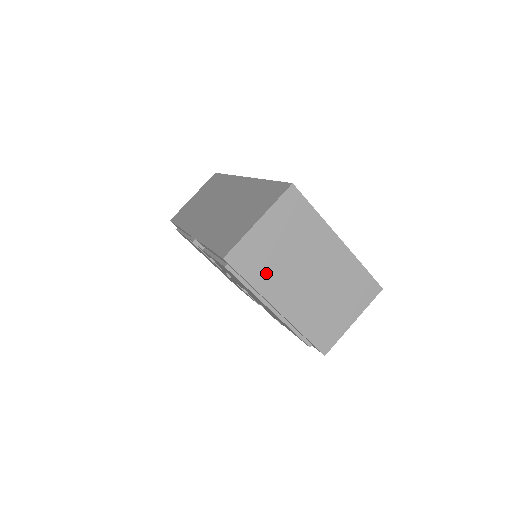
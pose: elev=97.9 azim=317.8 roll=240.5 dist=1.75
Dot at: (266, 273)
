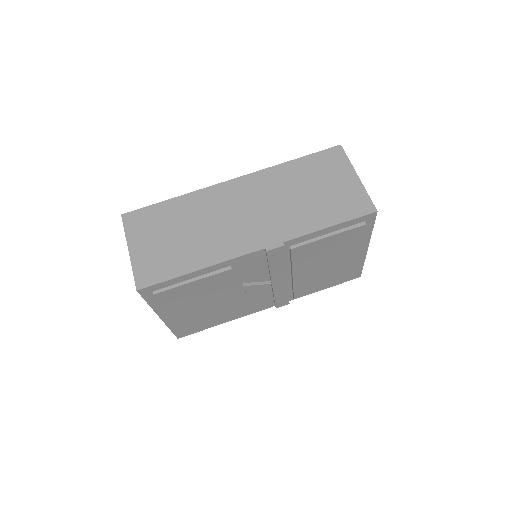
Dot at: occluded
